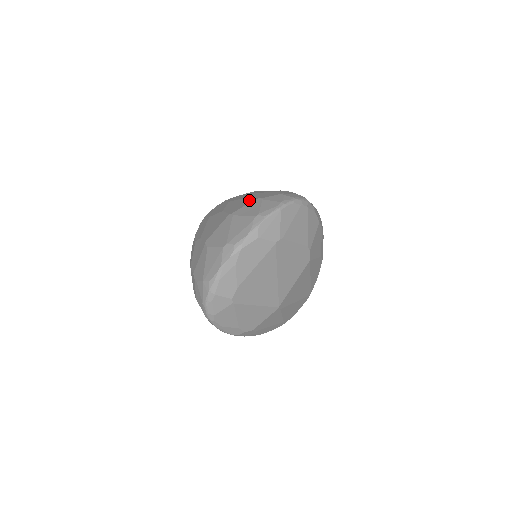
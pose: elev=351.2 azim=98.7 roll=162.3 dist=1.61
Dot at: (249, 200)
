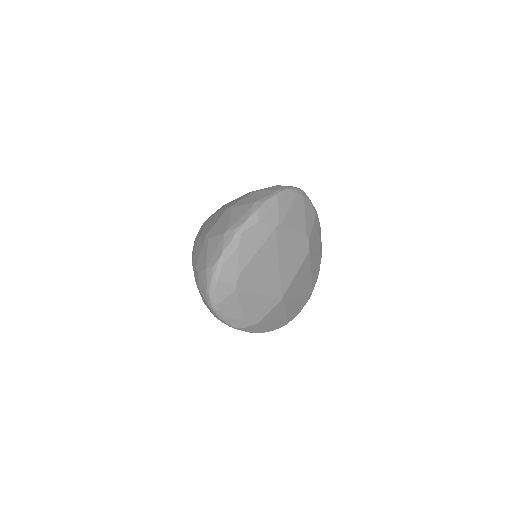
Dot at: (247, 194)
